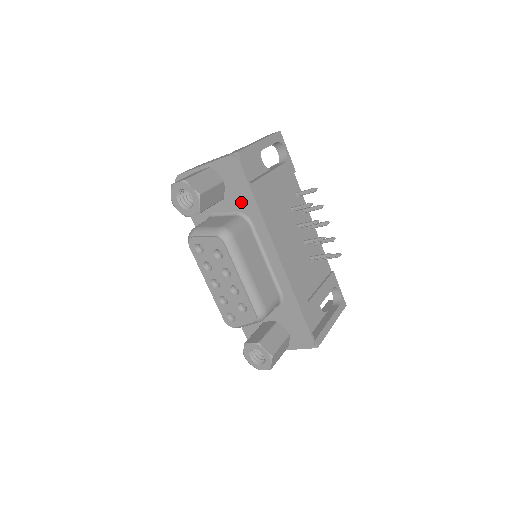
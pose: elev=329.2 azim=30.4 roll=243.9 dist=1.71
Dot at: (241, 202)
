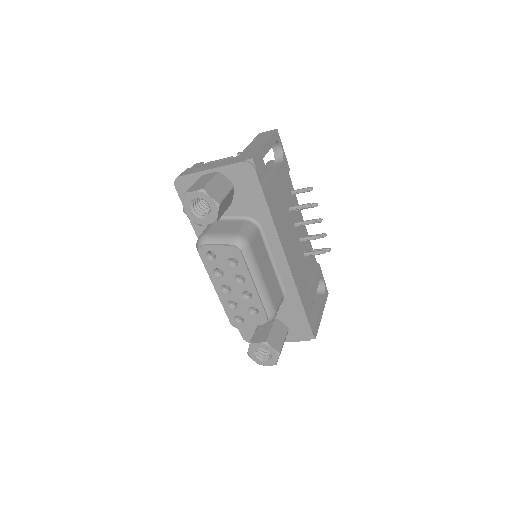
Dot at: (251, 207)
